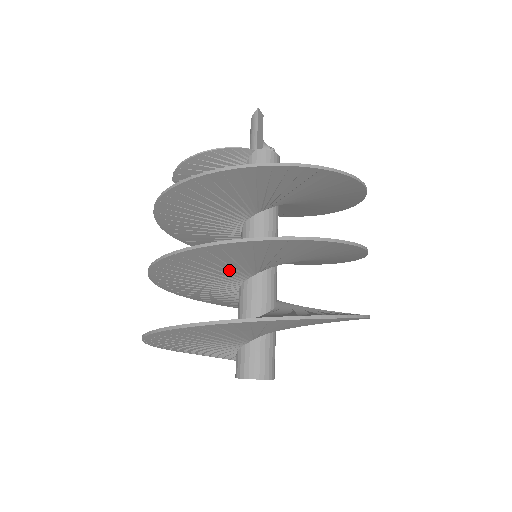
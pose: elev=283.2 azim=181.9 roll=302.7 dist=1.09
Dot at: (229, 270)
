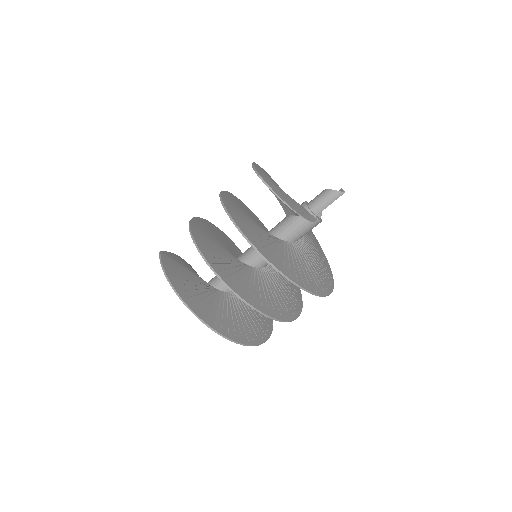
Dot at: occluded
